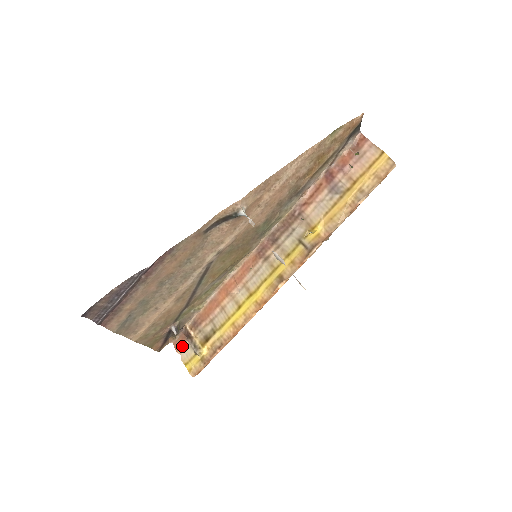
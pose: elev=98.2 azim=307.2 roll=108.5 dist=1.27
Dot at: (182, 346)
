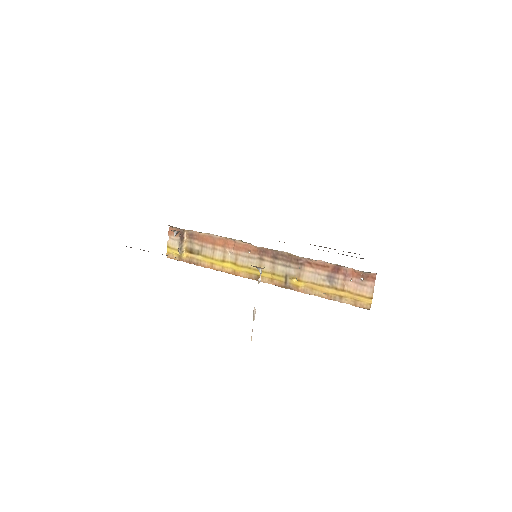
Dot at: occluded
